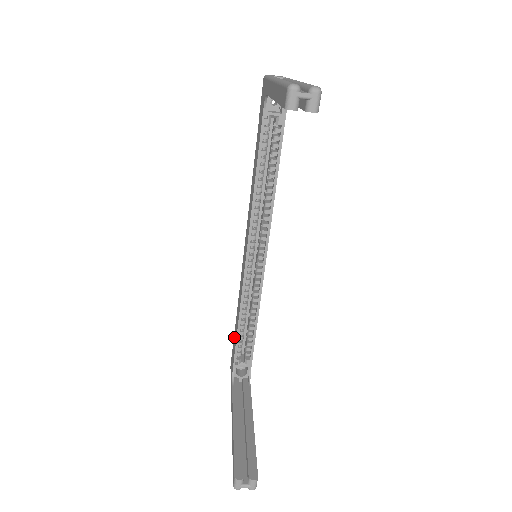
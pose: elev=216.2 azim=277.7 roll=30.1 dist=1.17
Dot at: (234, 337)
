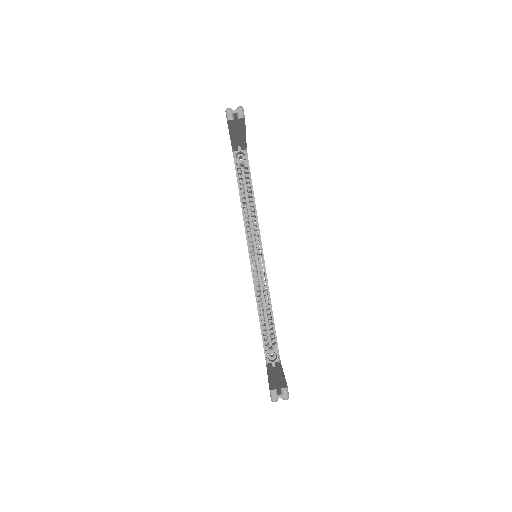
Dot at: occluded
